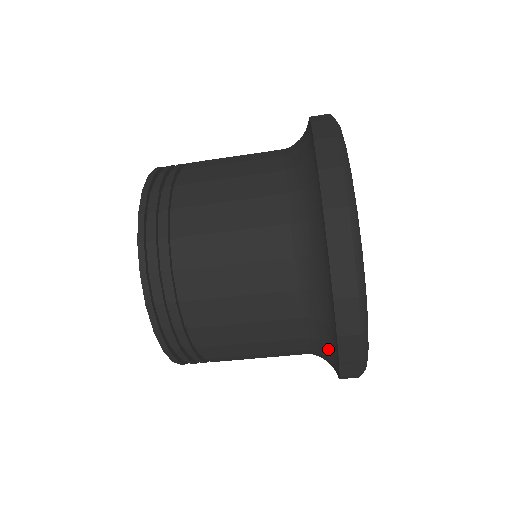
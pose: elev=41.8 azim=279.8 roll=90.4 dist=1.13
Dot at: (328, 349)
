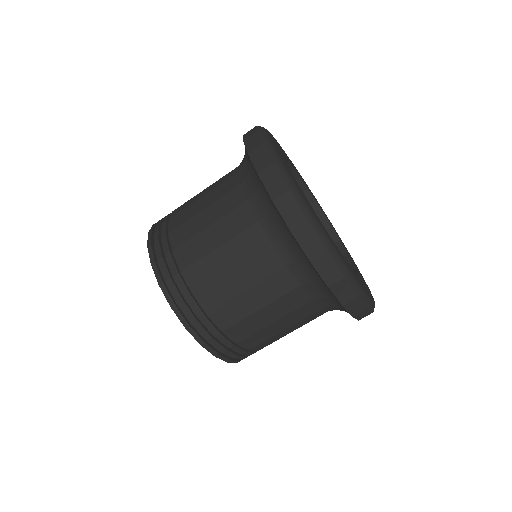
Dot at: occluded
